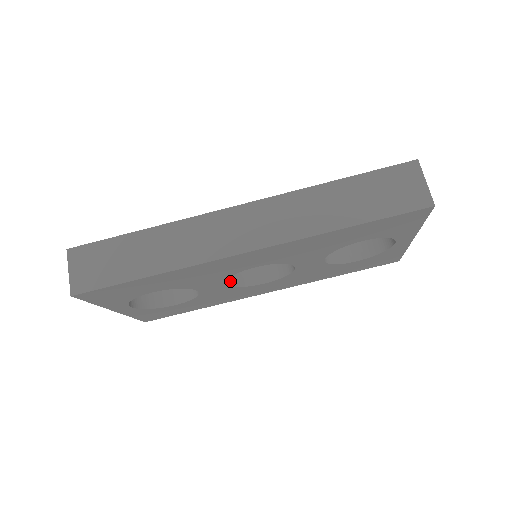
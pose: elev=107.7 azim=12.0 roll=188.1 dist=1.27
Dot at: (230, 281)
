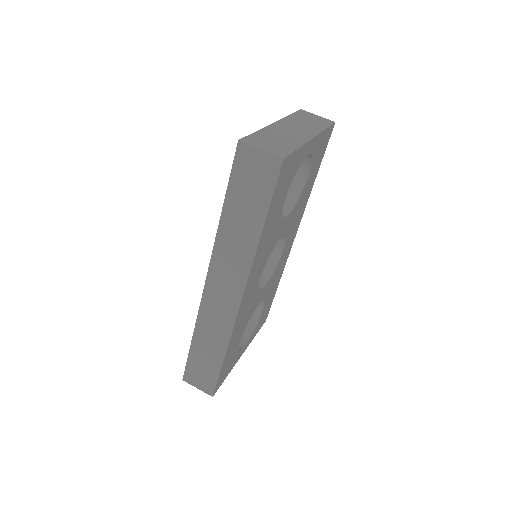
Dot at: (265, 278)
